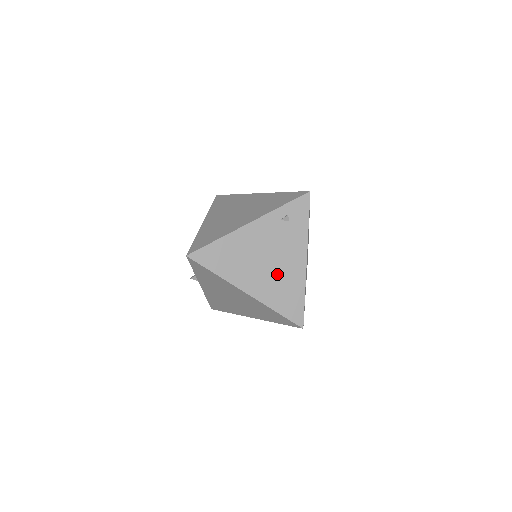
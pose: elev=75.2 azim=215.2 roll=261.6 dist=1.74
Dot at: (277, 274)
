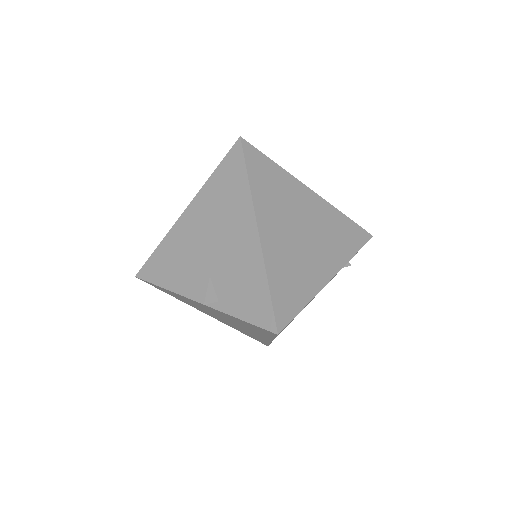
Dot at: occluded
